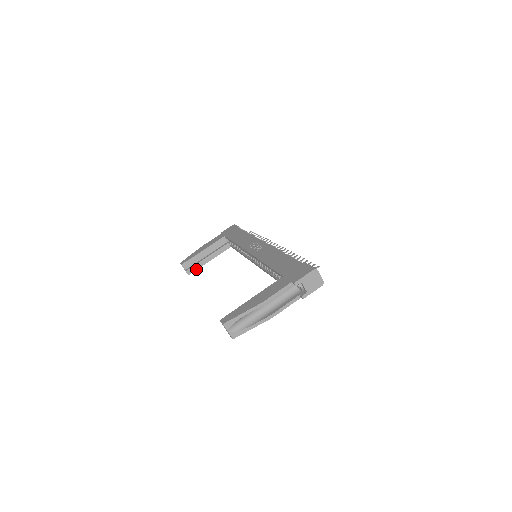
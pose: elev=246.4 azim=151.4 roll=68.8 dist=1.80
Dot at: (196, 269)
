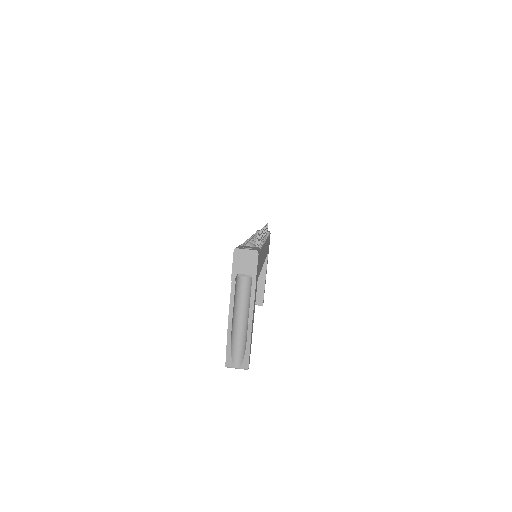
Dot at: (263, 296)
